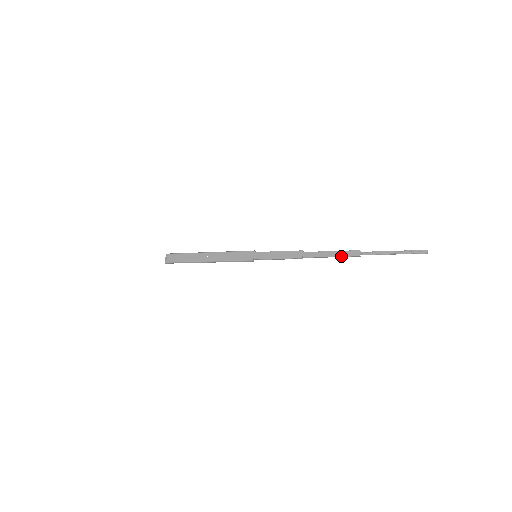
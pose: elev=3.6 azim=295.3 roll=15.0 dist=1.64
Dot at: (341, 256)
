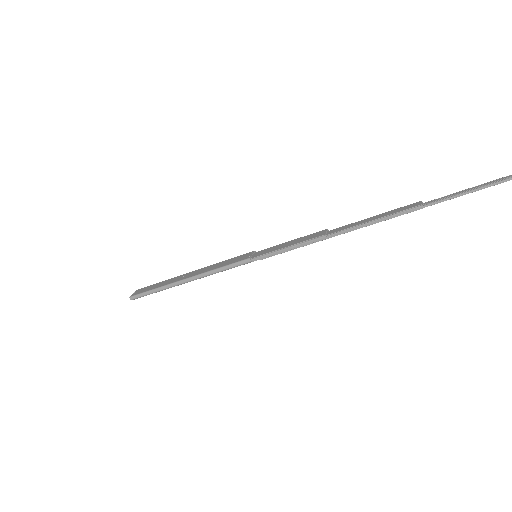
Dot at: (389, 216)
